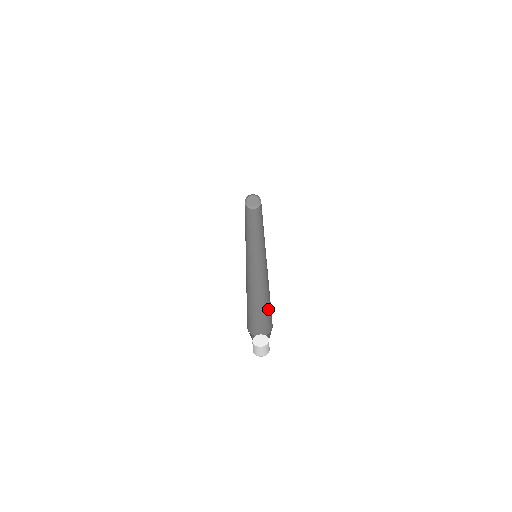
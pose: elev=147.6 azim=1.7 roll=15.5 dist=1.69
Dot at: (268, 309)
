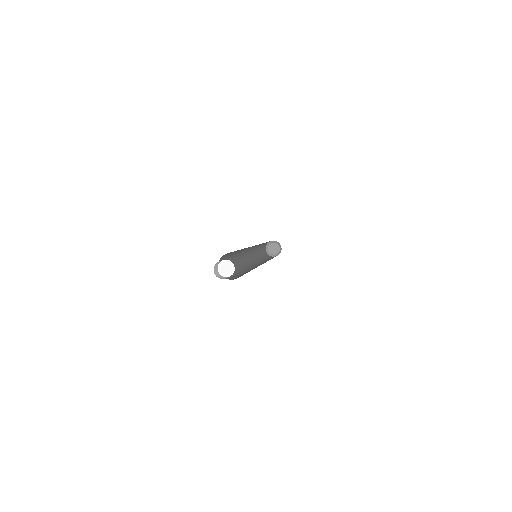
Dot at: occluded
